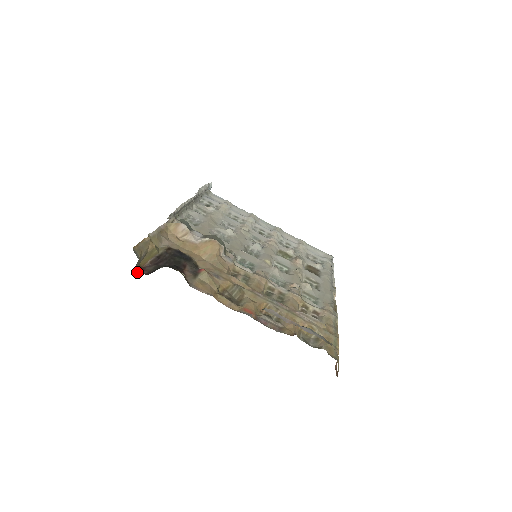
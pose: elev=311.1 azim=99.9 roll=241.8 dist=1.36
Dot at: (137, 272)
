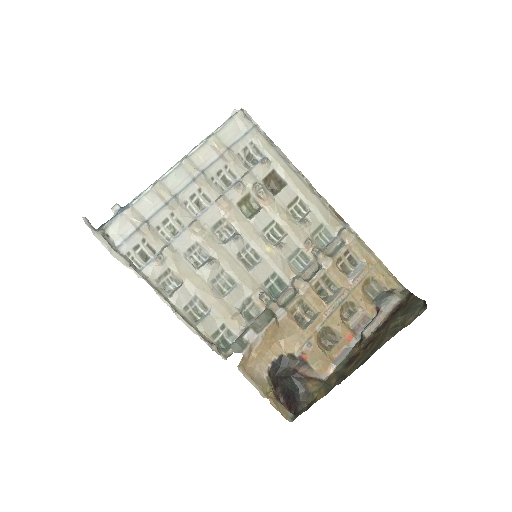
Dot at: (280, 402)
